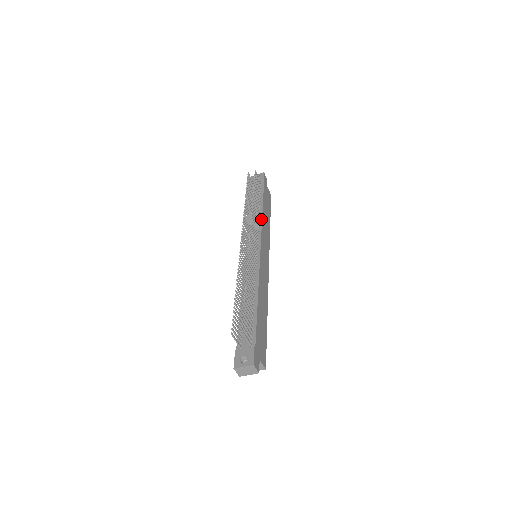
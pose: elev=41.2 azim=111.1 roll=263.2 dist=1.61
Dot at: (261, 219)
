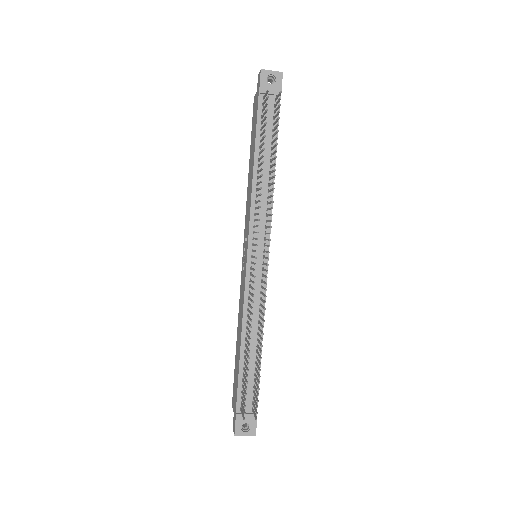
Dot at: occluded
